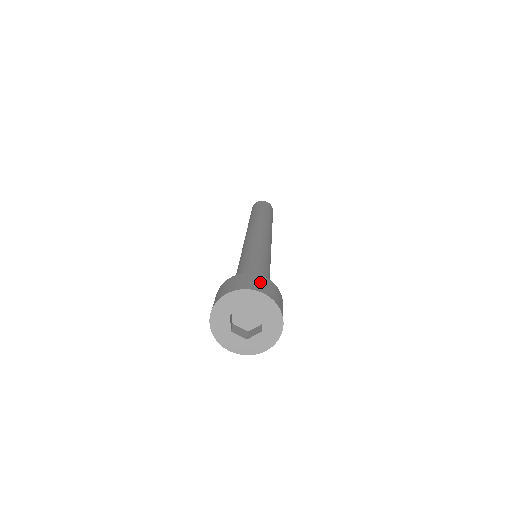
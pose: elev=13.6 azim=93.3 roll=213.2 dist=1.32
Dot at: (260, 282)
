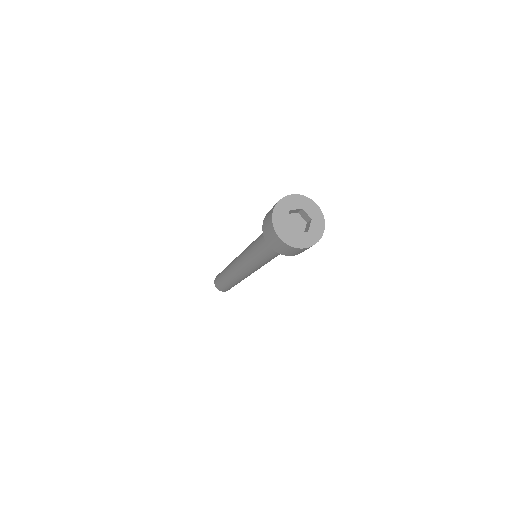
Dot at: occluded
